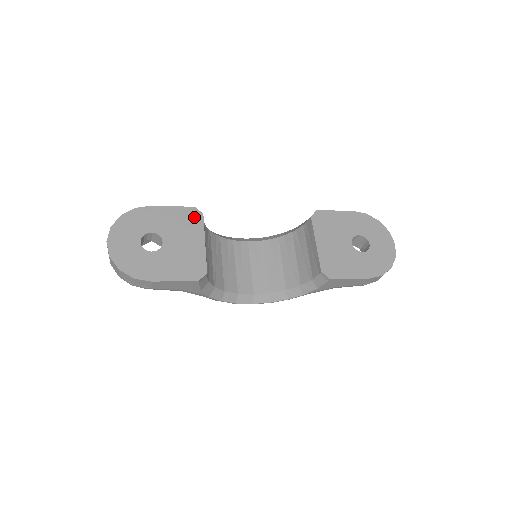
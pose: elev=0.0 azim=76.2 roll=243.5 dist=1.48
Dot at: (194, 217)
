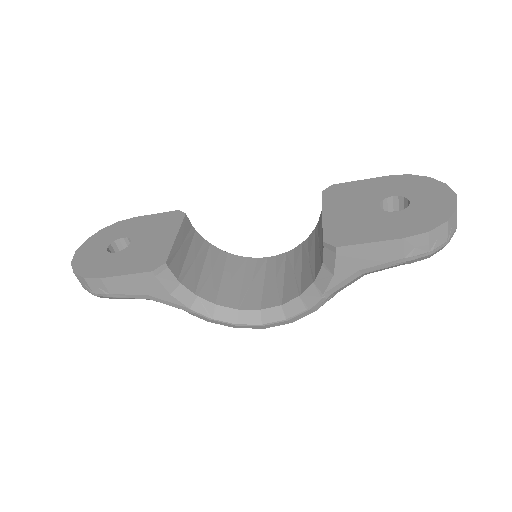
Dot at: (174, 218)
